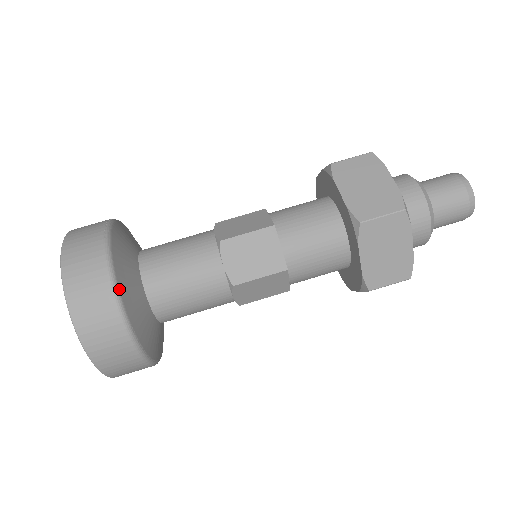
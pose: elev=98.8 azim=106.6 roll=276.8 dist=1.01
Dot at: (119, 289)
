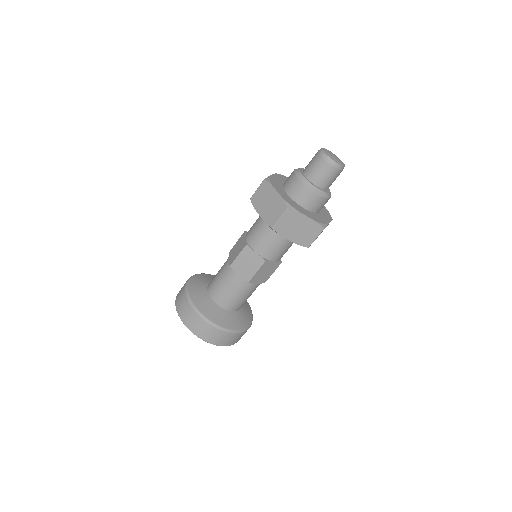
Dot at: (237, 330)
